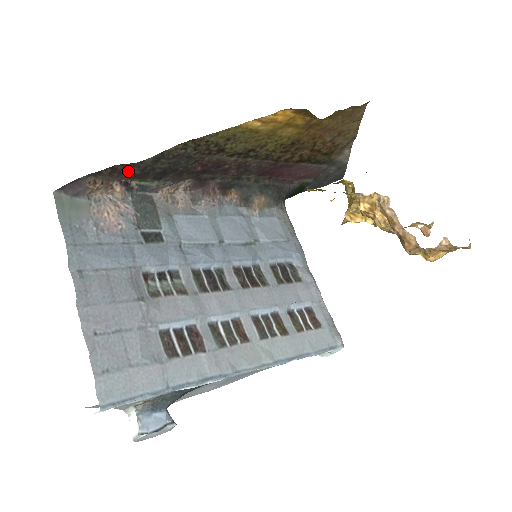
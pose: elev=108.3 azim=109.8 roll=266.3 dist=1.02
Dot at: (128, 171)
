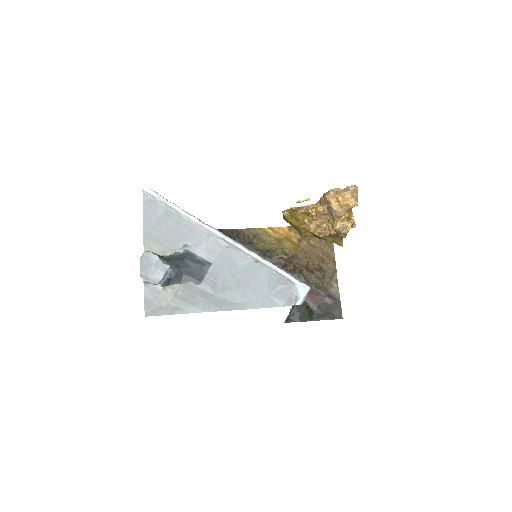
Dot at: occluded
